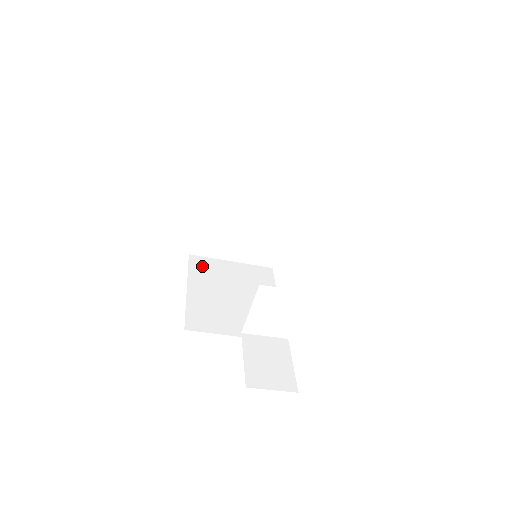
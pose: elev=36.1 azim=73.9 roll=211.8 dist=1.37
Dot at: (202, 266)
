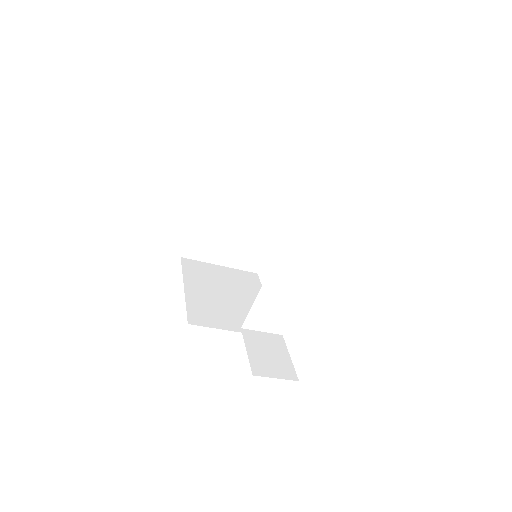
Dot at: (194, 268)
